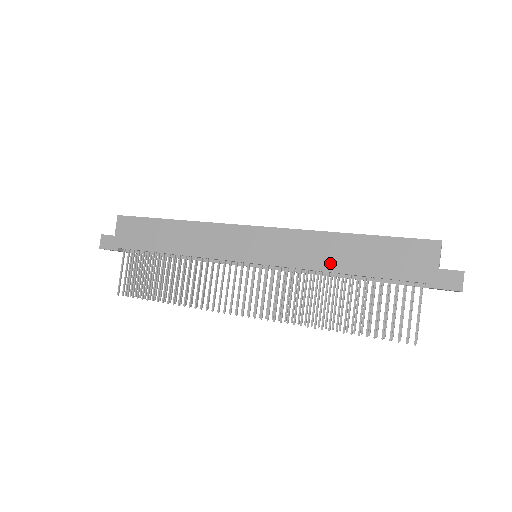
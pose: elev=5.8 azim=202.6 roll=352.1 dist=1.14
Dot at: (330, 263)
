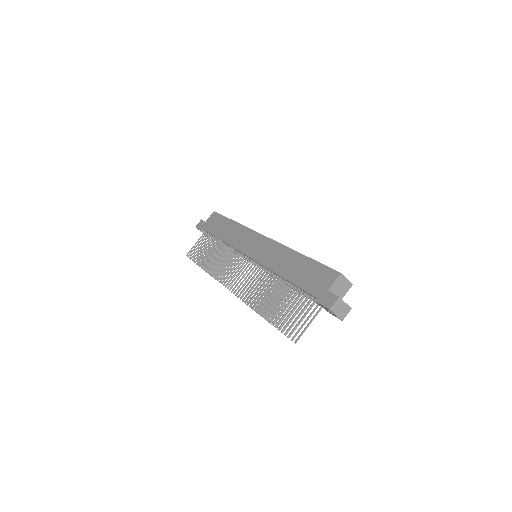
Dot at: (280, 268)
